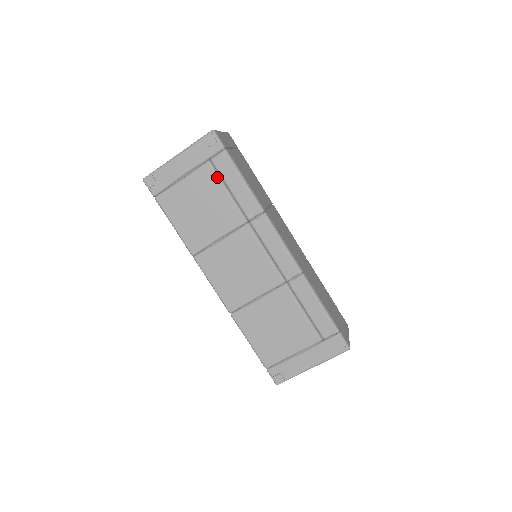
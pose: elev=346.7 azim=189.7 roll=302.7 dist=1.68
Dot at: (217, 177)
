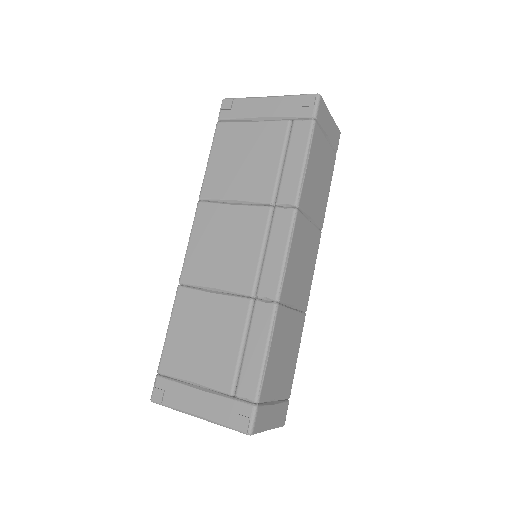
Dot at: (284, 140)
